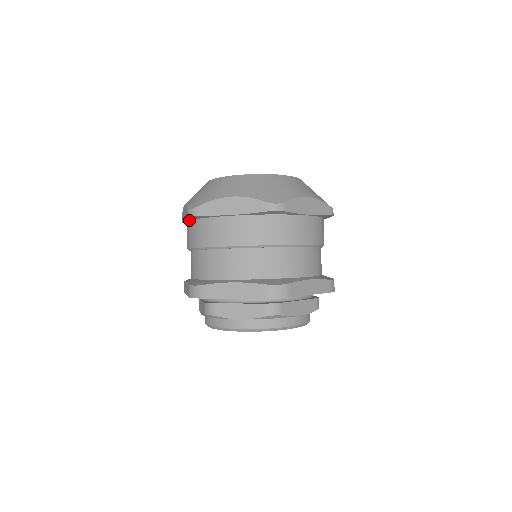
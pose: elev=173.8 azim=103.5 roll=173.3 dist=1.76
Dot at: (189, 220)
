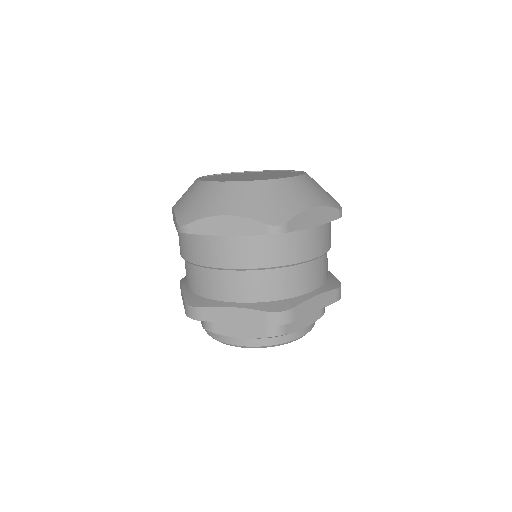
Dot at: occluded
